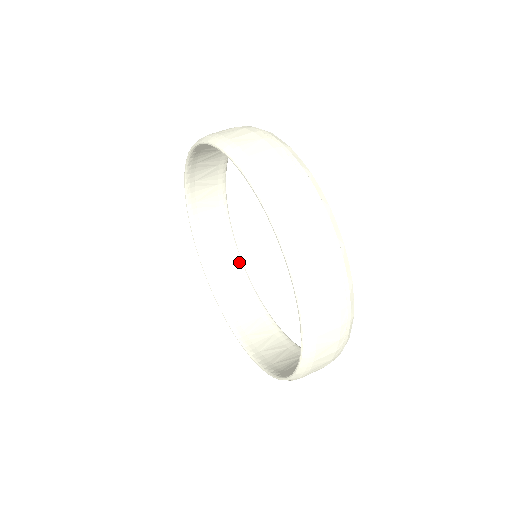
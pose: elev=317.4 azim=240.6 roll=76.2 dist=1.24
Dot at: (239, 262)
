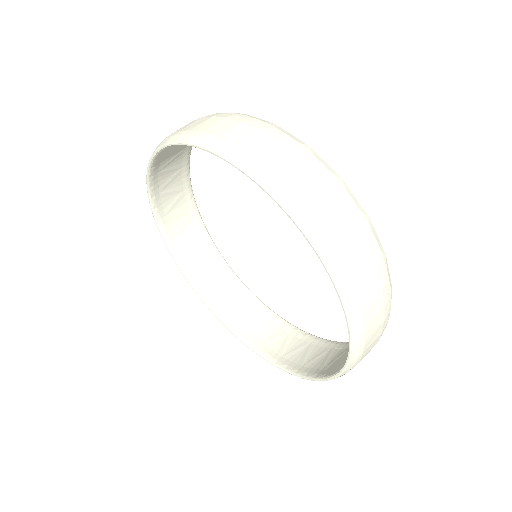
Dot at: (283, 322)
